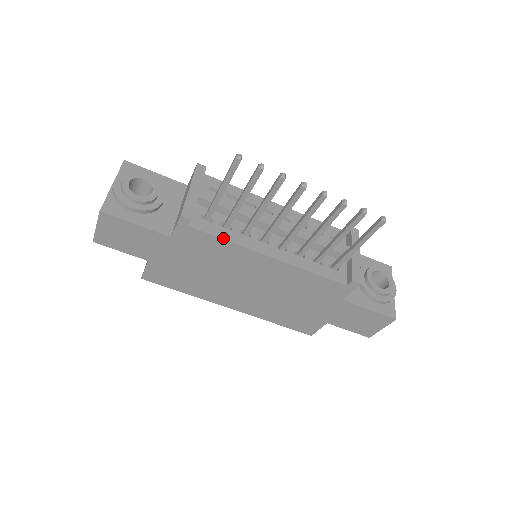
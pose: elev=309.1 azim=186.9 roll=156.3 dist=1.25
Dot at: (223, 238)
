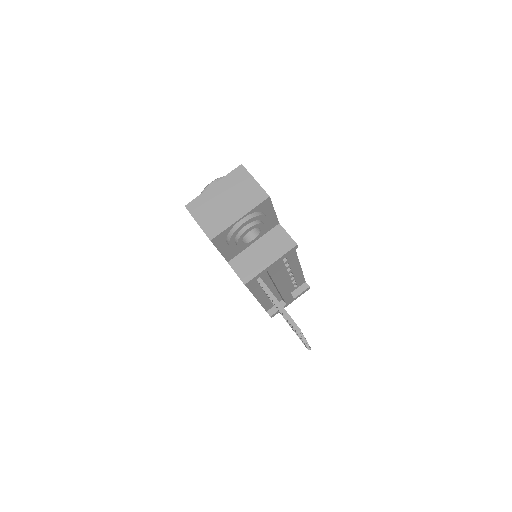
Dot at: (249, 288)
